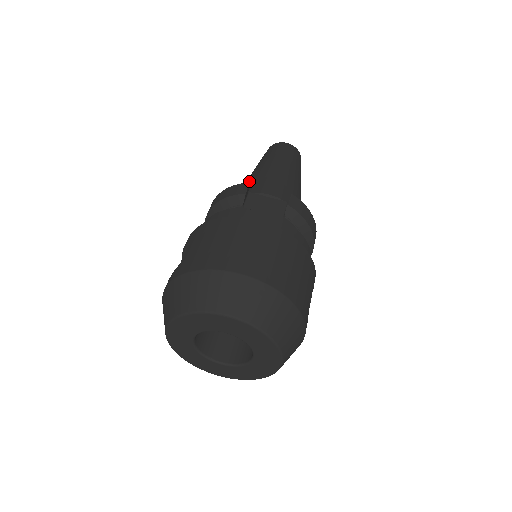
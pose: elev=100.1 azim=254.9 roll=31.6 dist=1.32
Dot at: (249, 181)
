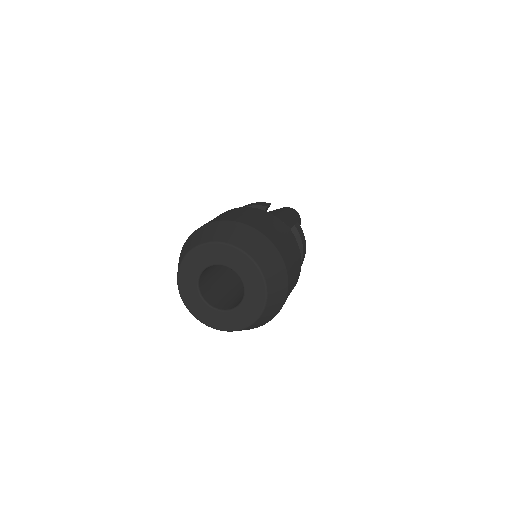
Dot at: occluded
